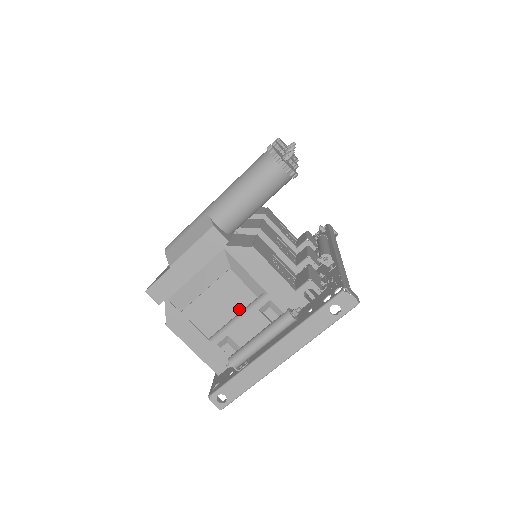
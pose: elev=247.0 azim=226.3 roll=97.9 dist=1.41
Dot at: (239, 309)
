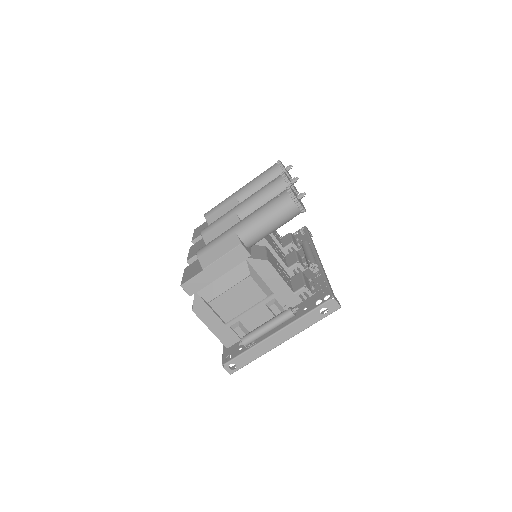
Dot at: (252, 304)
